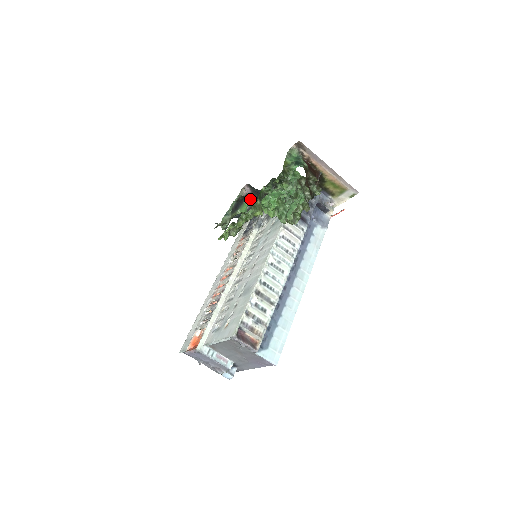
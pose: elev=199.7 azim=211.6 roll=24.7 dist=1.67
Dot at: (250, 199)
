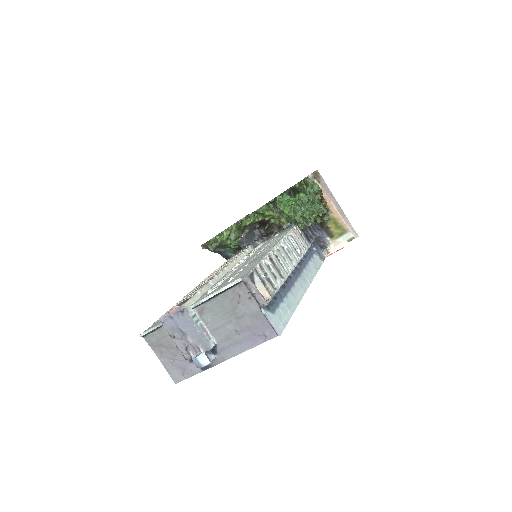
Dot at: (242, 235)
